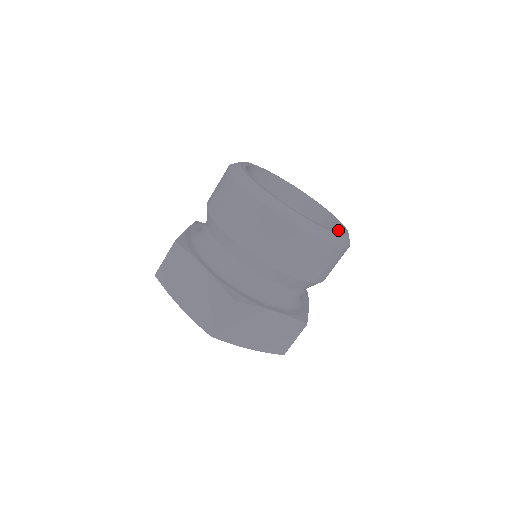
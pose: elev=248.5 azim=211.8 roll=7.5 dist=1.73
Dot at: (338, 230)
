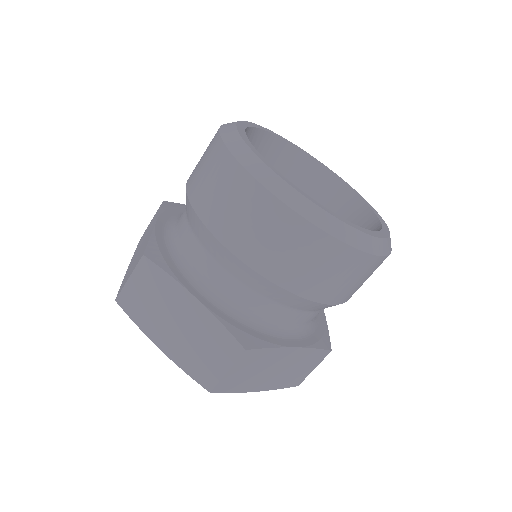
Dot at: occluded
